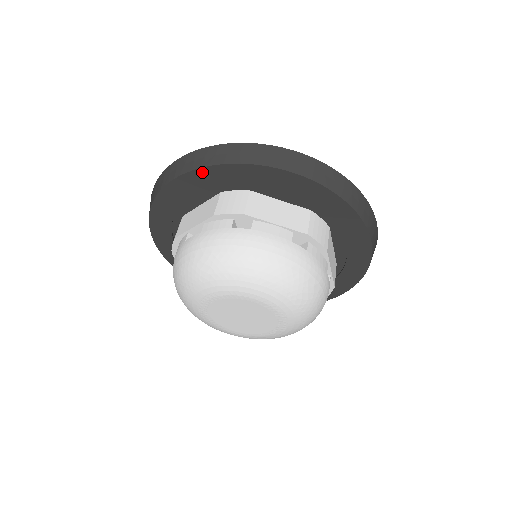
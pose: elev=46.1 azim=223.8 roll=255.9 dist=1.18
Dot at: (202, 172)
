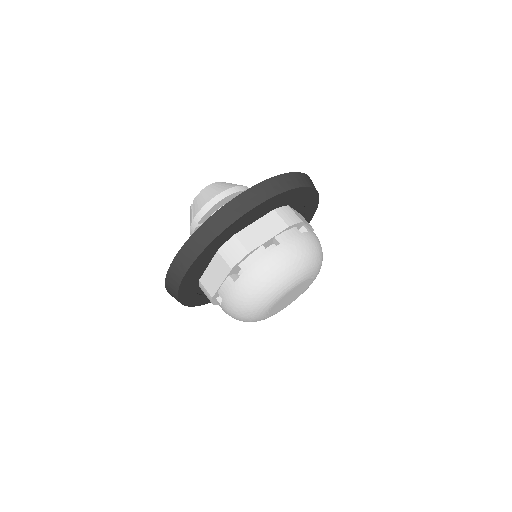
Dot at: (280, 195)
